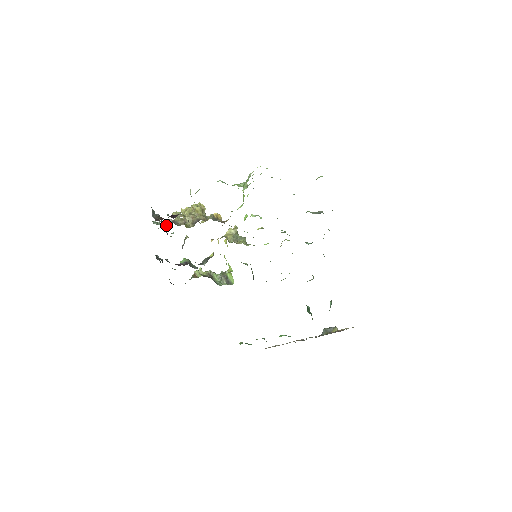
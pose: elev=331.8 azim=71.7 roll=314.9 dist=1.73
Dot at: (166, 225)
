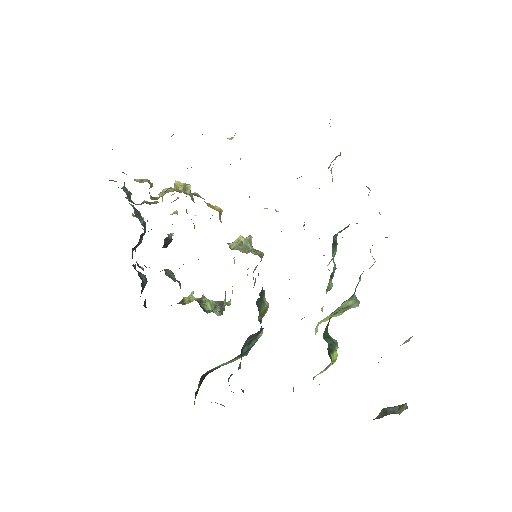
Dot at: occluded
